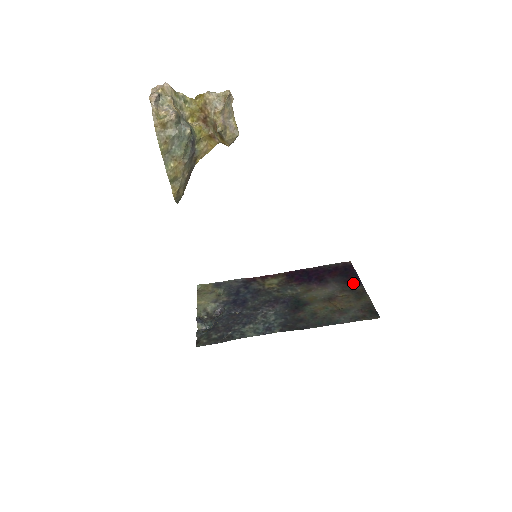
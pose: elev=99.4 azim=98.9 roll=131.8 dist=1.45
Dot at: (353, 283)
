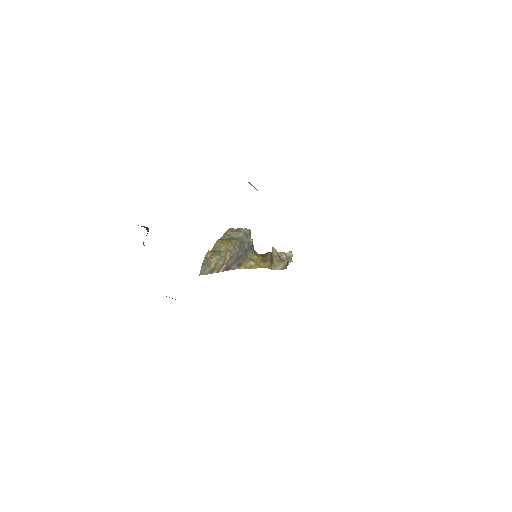
Dot at: occluded
